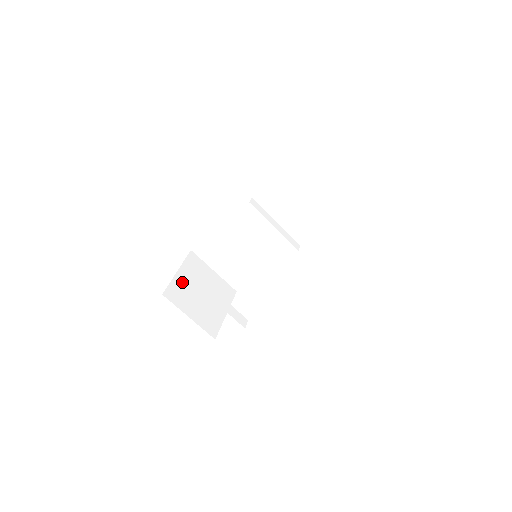
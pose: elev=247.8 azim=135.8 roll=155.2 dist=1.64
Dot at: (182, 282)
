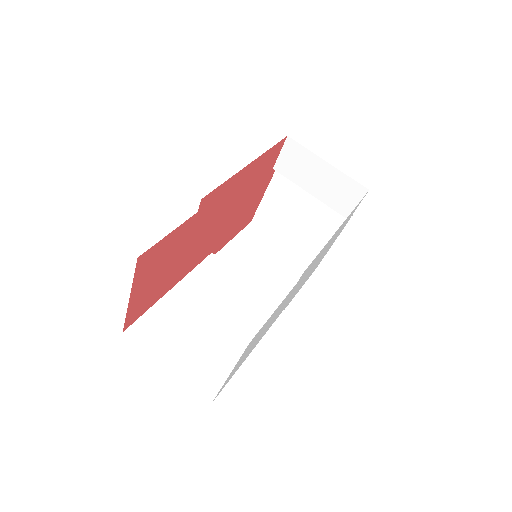
Dot at: occluded
